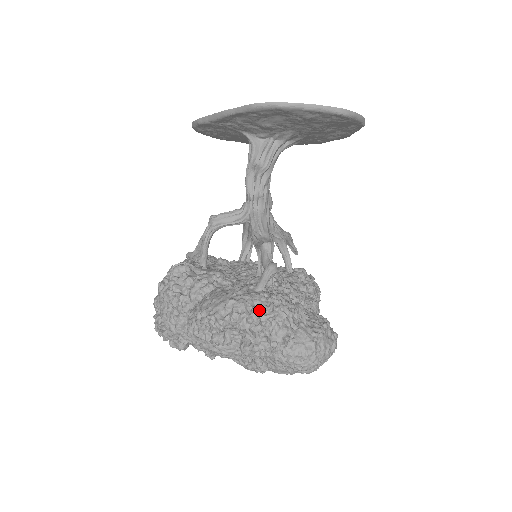
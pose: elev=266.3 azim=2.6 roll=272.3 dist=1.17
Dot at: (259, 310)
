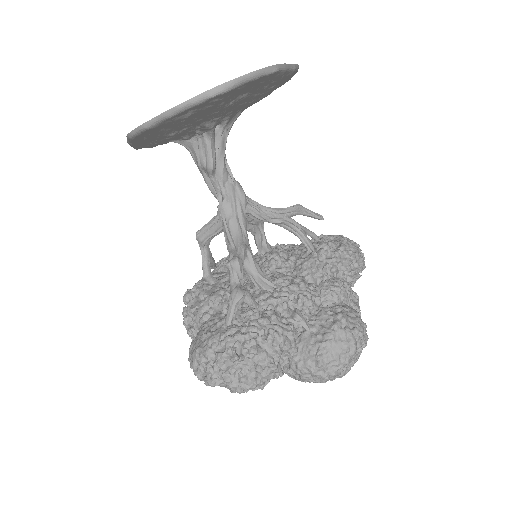
Dot at: (222, 356)
